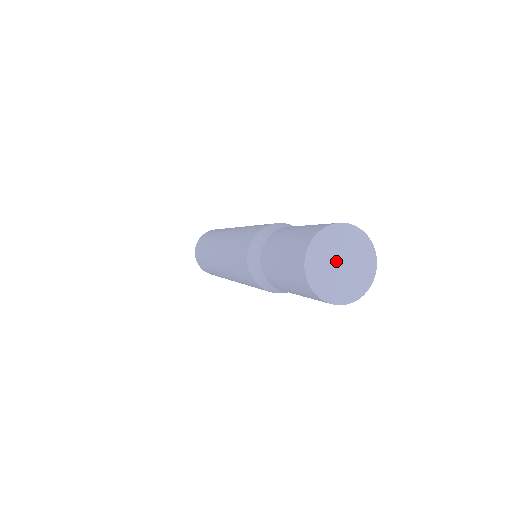
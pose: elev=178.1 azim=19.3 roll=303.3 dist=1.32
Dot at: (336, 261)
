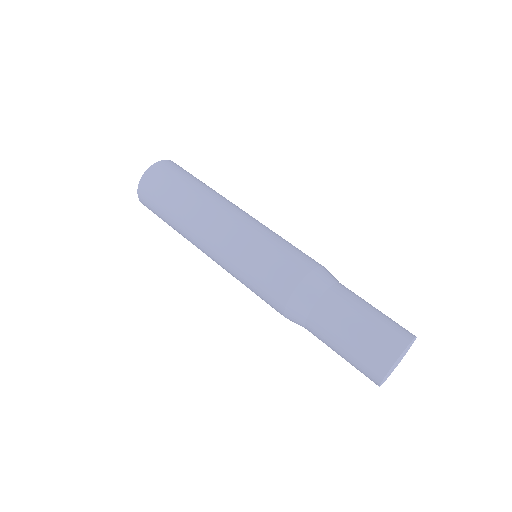
Dot at: occluded
